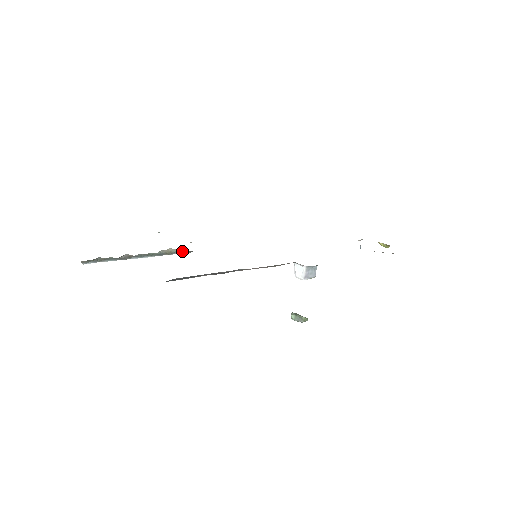
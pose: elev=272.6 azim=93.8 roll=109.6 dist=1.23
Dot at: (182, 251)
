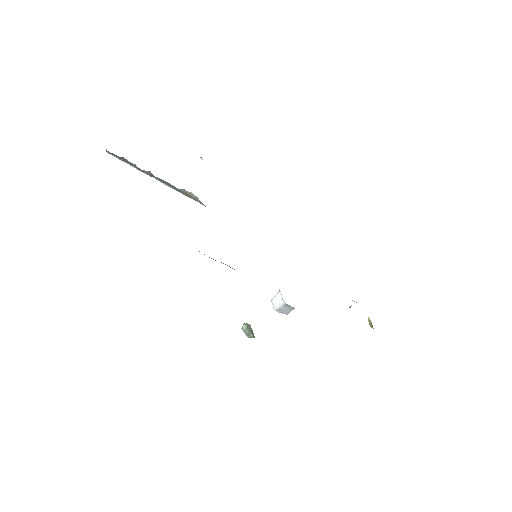
Dot at: (200, 201)
